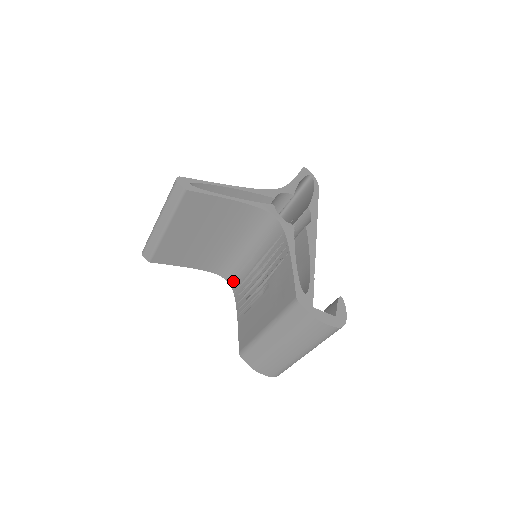
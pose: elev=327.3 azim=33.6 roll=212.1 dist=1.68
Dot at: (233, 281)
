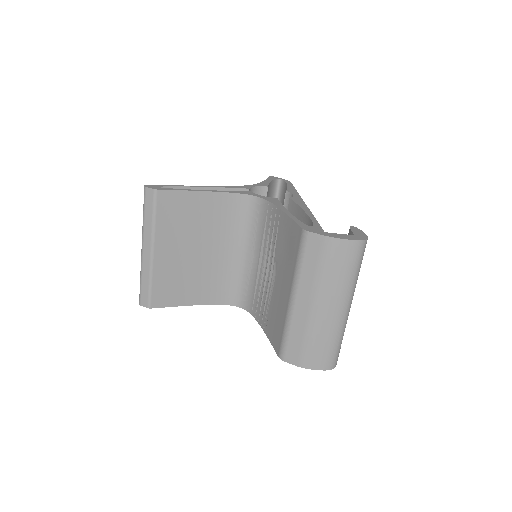
Dot at: (246, 302)
